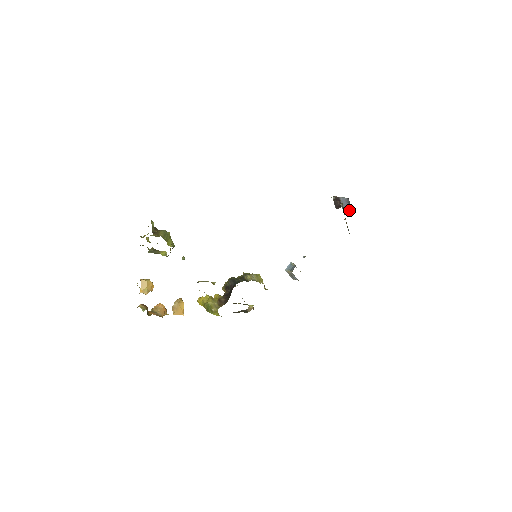
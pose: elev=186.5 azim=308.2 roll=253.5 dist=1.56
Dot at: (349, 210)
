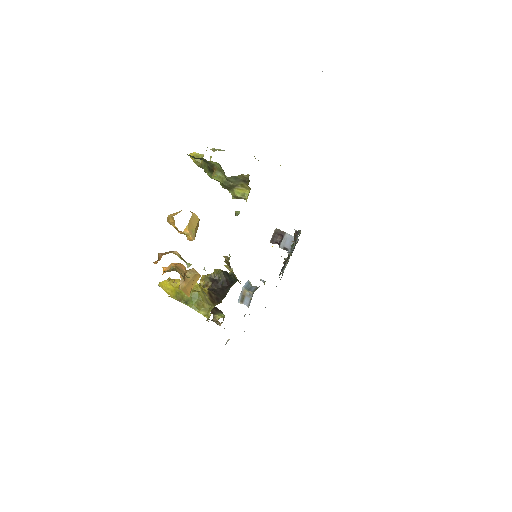
Dot at: (288, 251)
